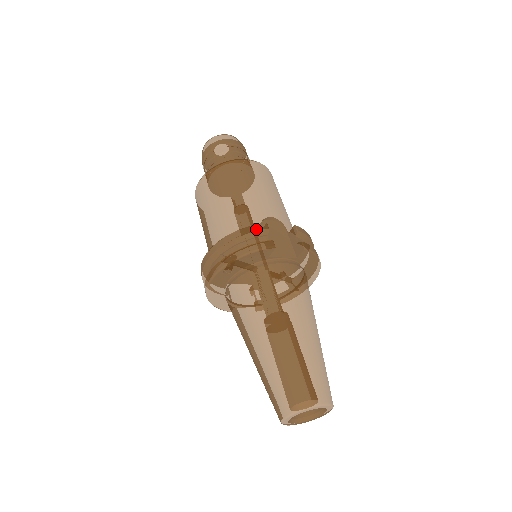
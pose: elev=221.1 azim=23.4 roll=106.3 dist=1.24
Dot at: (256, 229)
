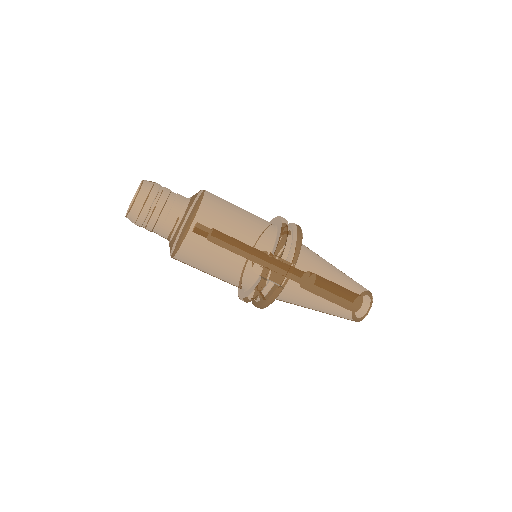
Dot at: (262, 289)
